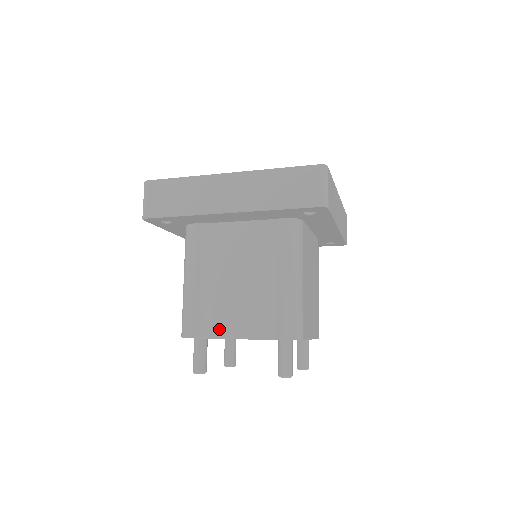
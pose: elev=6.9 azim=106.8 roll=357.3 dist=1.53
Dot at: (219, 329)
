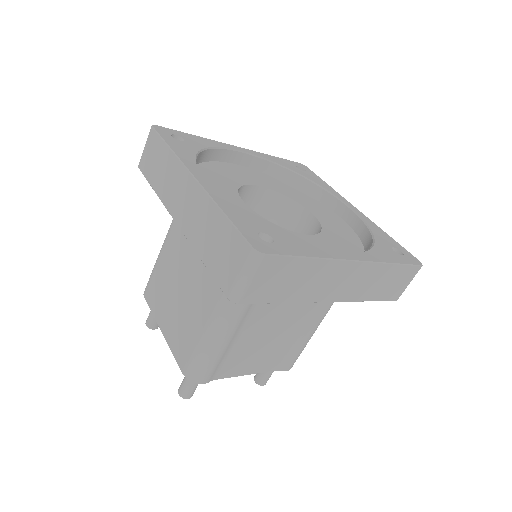
Dot at: (235, 371)
